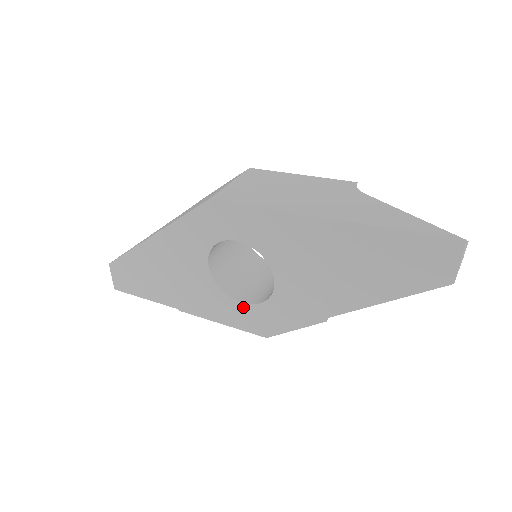
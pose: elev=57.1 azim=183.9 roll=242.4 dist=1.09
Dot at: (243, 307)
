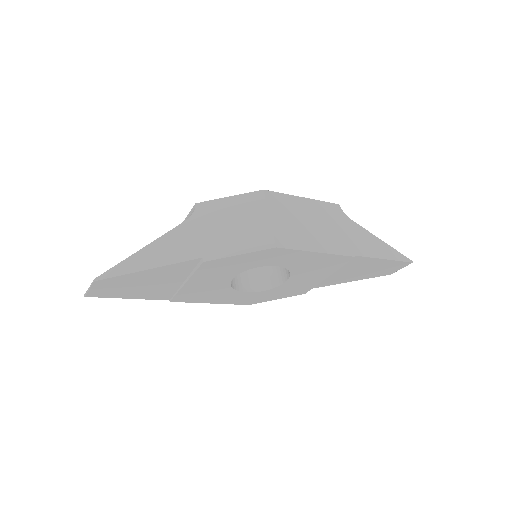
Dot at: (244, 294)
